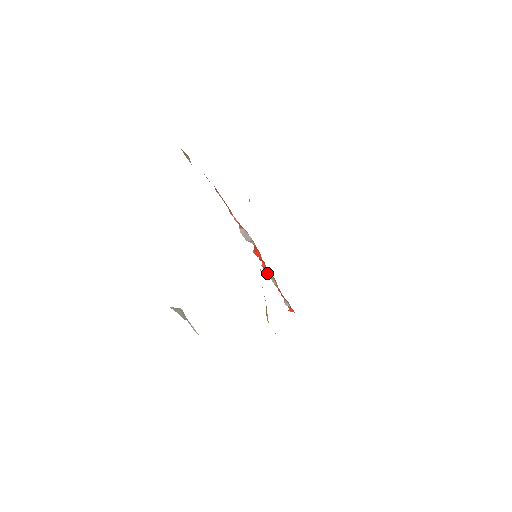
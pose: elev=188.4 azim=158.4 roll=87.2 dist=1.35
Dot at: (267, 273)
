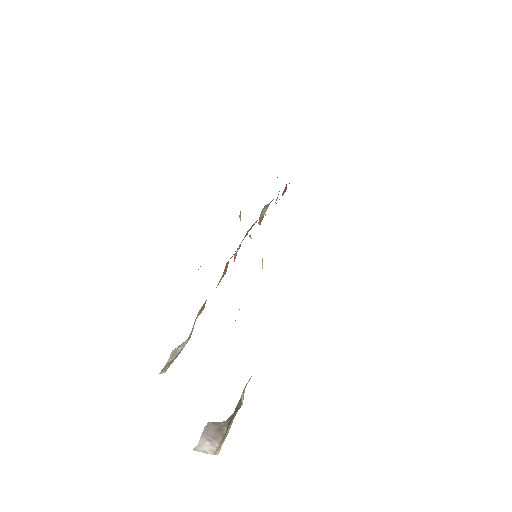
Dot at: occluded
